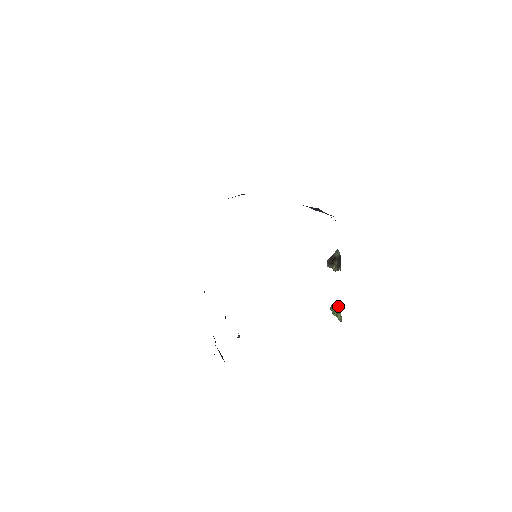
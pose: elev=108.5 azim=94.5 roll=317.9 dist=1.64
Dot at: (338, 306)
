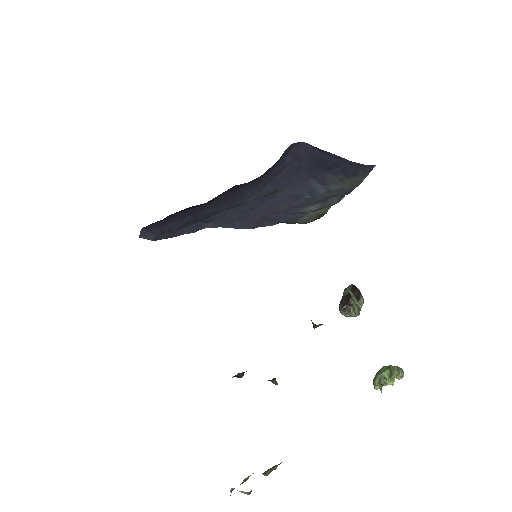
Dot at: (384, 366)
